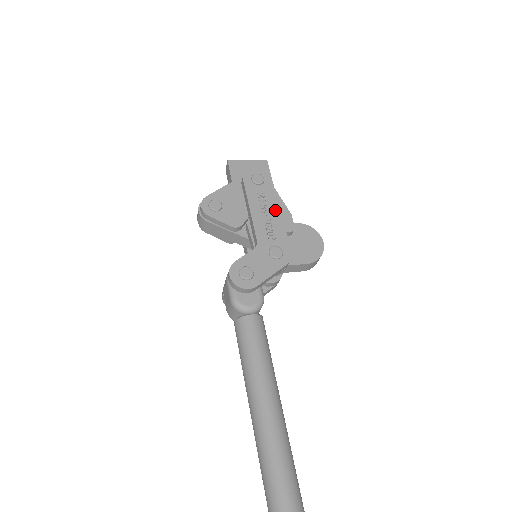
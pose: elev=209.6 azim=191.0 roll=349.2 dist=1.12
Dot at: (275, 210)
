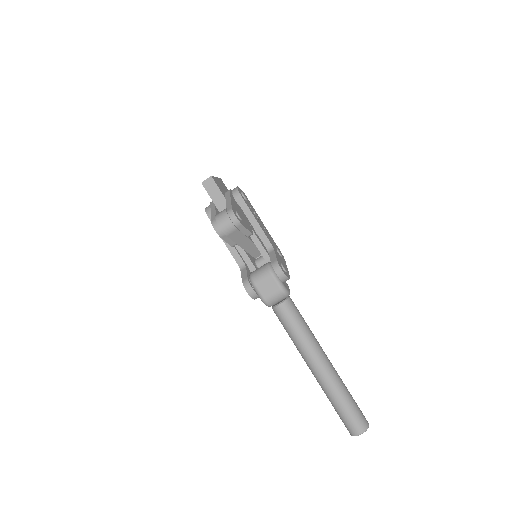
Dot at: (261, 221)
